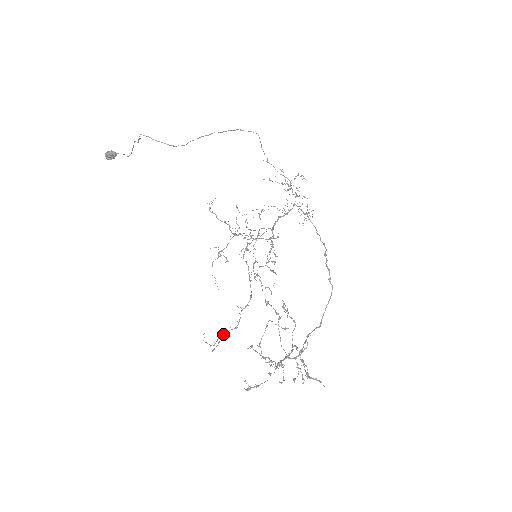
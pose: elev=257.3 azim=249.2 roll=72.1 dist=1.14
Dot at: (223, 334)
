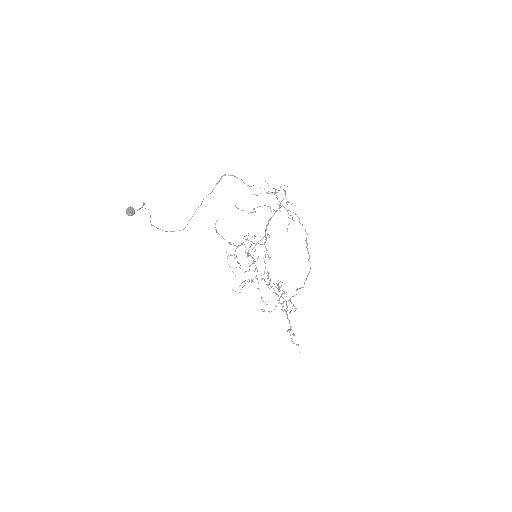
Dot at: occluded
